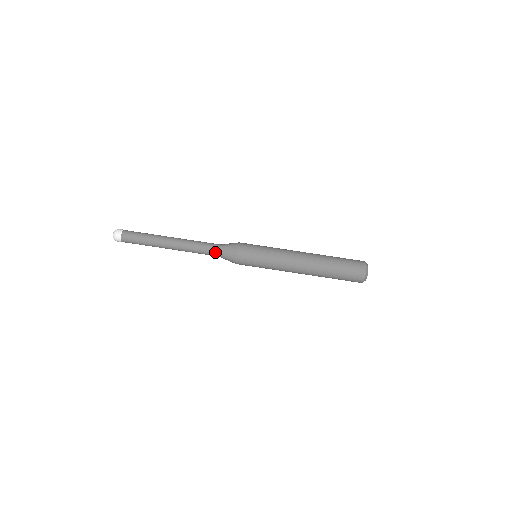
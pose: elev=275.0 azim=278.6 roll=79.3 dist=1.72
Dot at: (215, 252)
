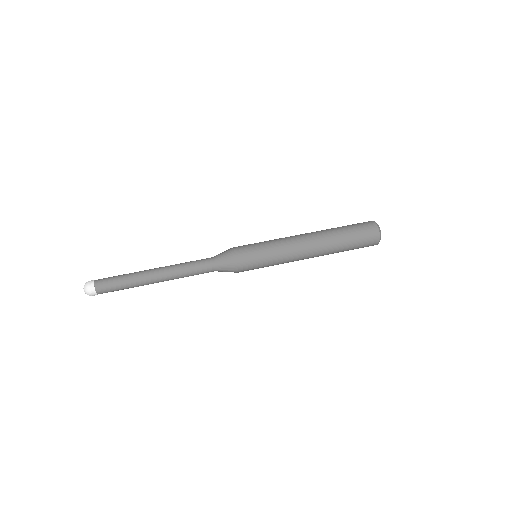
Dot at: (210, 265)
